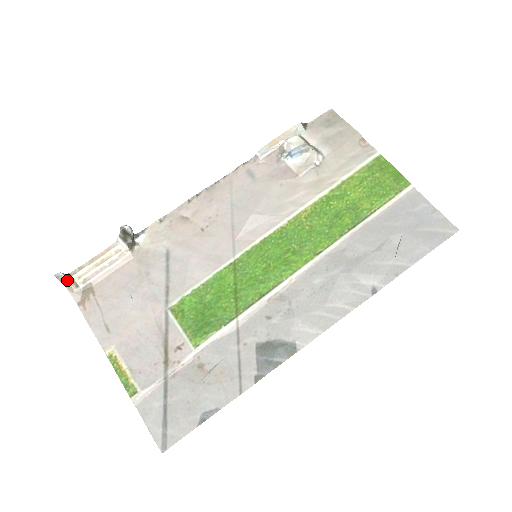
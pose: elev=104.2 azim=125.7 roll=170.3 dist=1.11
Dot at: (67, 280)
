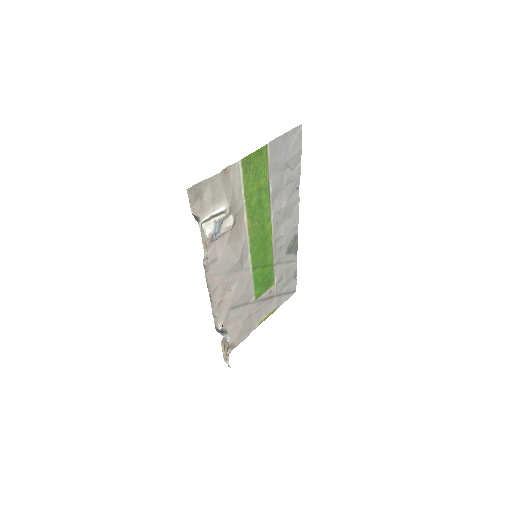
Dot at: occluded
